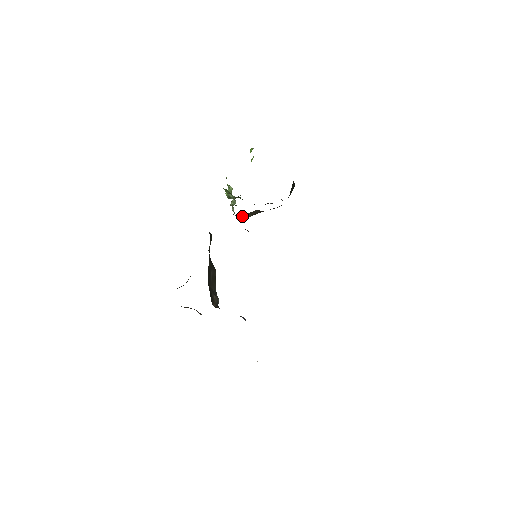
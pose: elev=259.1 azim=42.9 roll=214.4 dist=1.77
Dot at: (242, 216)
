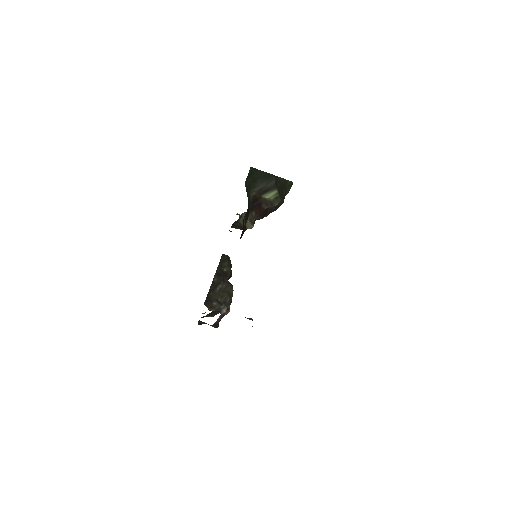
Dot at: (242, 227)
